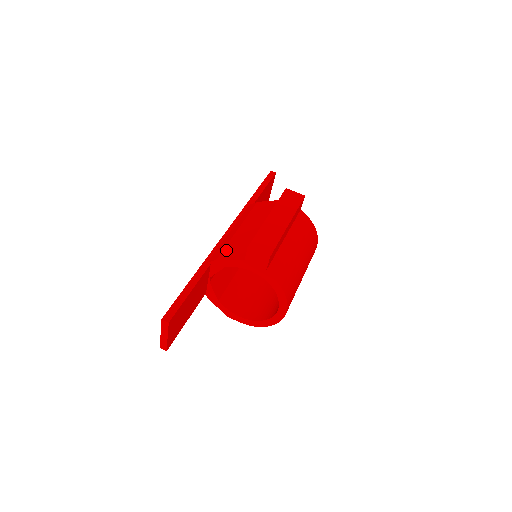
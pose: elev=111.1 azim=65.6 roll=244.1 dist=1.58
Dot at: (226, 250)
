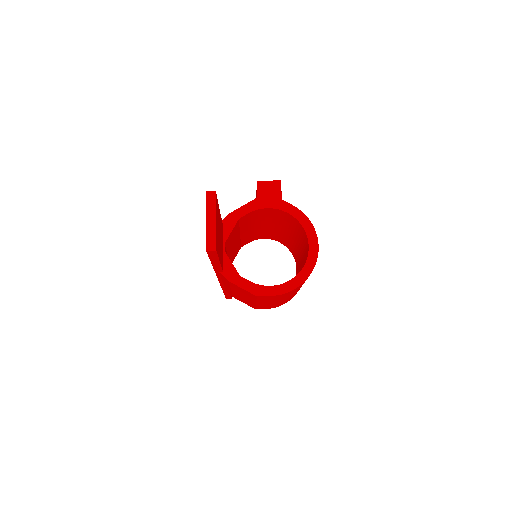
Dot at: occluded
